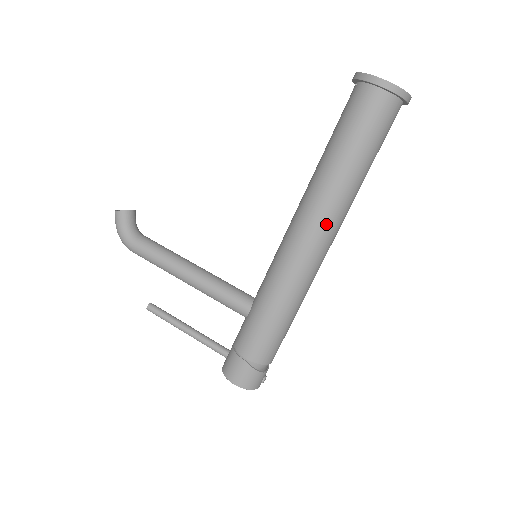
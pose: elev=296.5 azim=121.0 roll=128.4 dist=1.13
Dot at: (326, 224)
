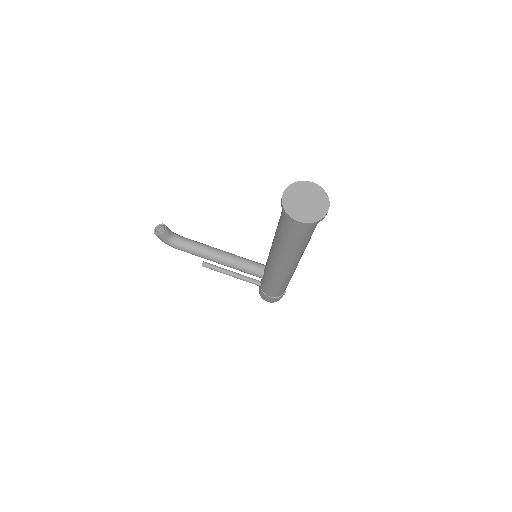
Dot at: (292, 263)
